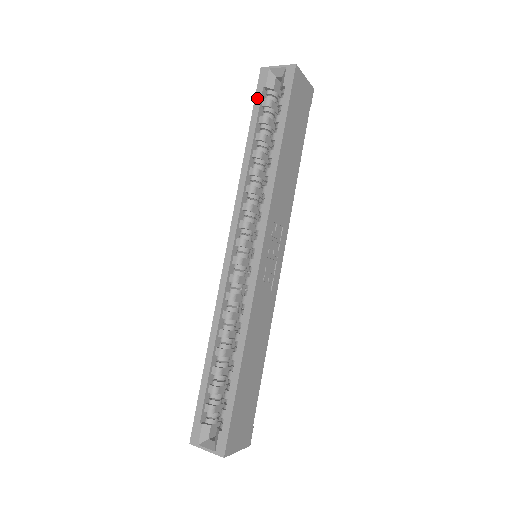
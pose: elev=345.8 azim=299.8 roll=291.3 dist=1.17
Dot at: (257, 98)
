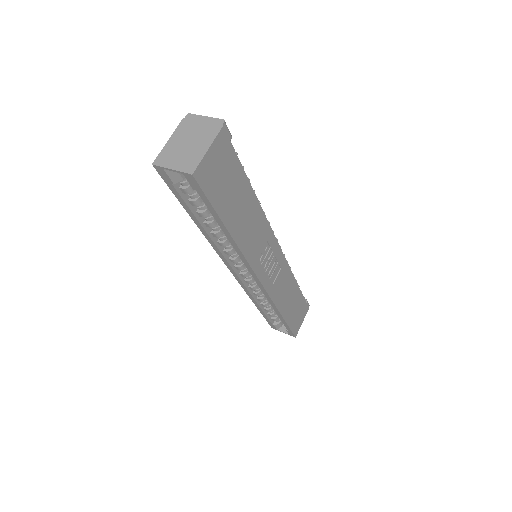
Dot at: (173, 191)
